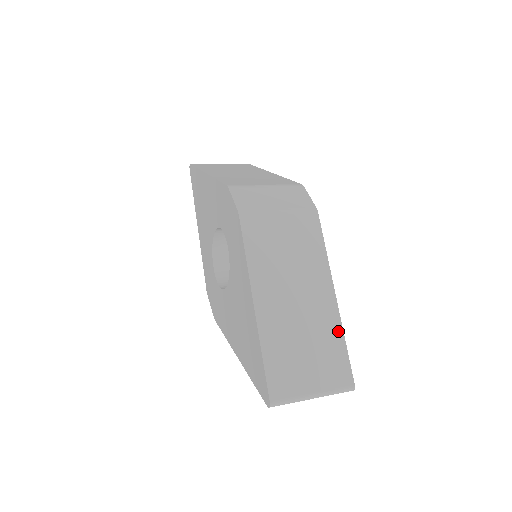
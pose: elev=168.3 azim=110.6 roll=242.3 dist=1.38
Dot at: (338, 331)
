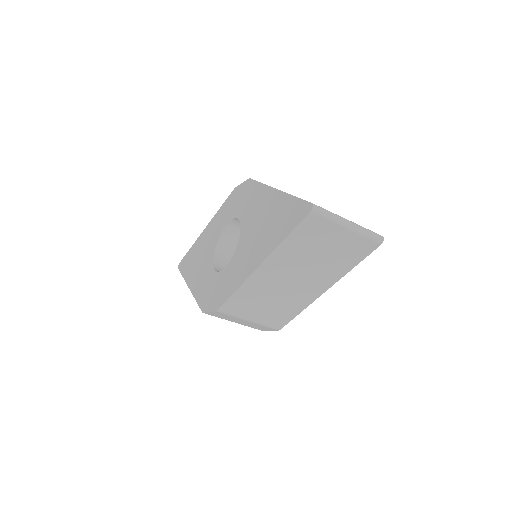
Dot at: occluded
